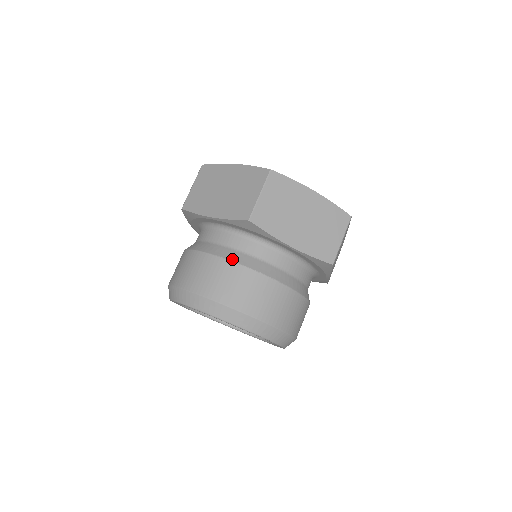
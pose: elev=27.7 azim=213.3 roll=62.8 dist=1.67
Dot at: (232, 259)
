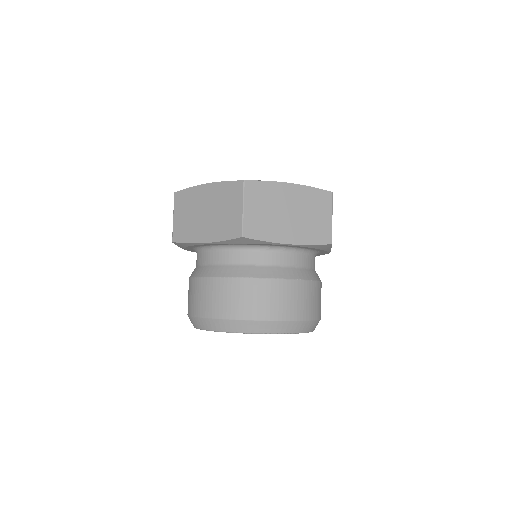
Dot at: (239, 275)
